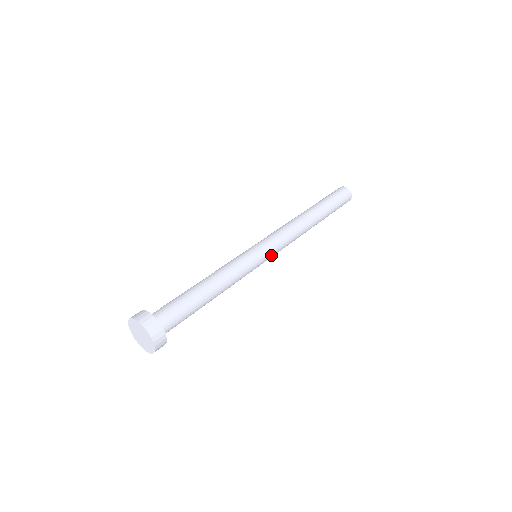
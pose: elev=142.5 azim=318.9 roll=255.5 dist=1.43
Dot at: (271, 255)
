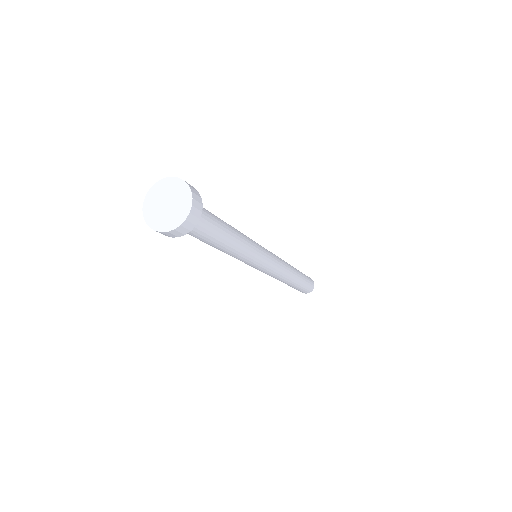
Dot at: (271, 259)
